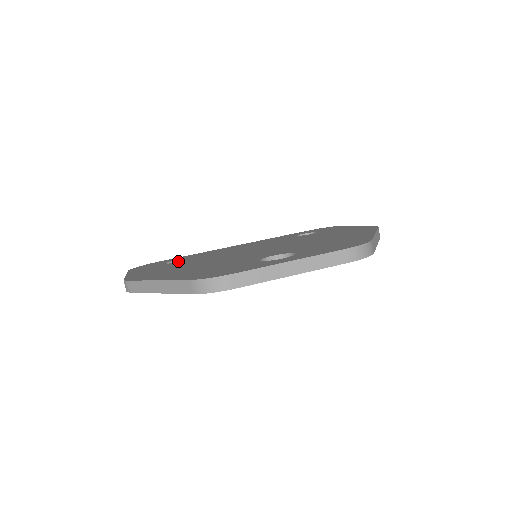
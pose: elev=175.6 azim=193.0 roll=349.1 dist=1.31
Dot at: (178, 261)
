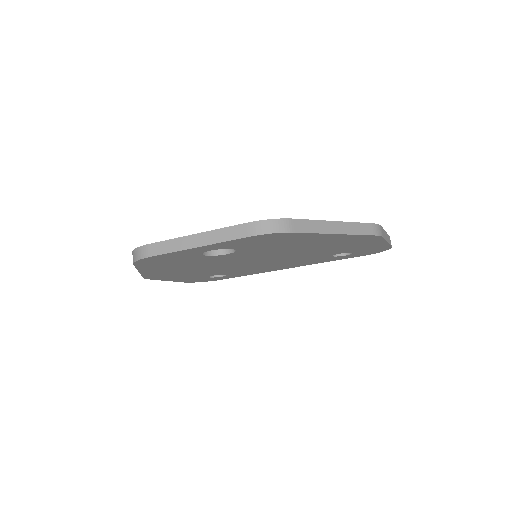
Dot at: occluded
